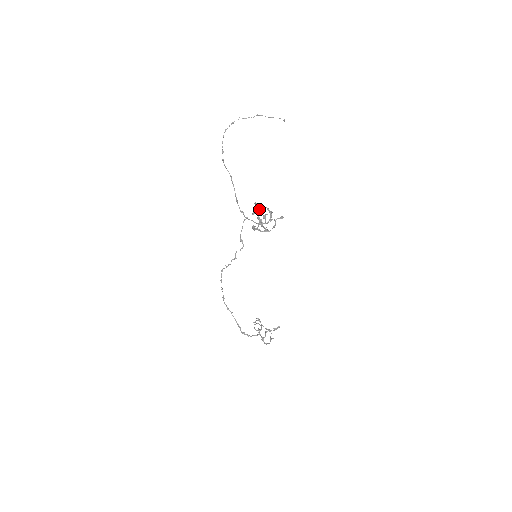
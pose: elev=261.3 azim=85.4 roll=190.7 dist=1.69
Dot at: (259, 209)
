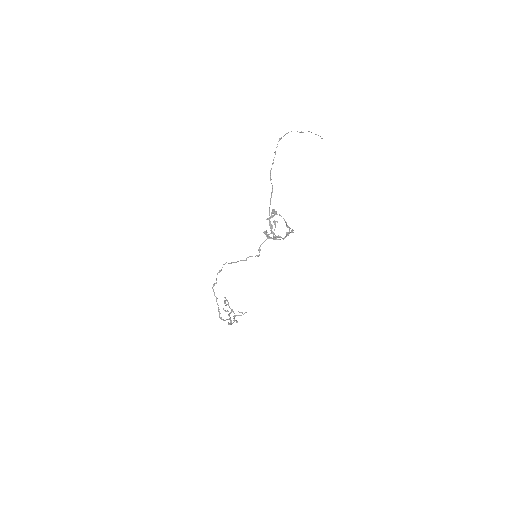
Dot at: occluded
